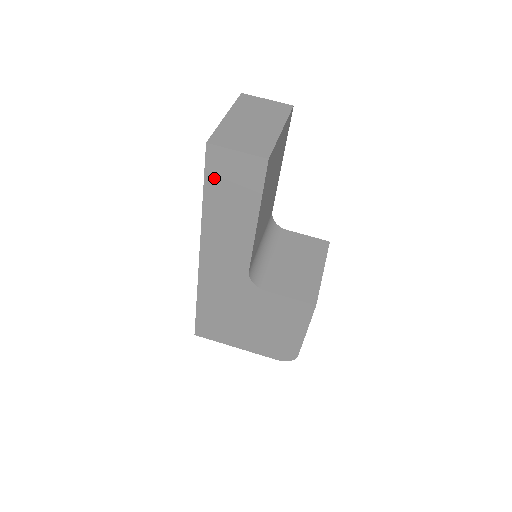
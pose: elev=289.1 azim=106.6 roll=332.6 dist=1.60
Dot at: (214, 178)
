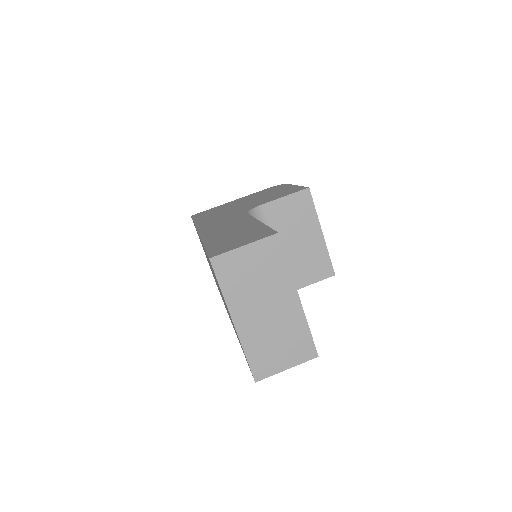
Dot at: occluded
